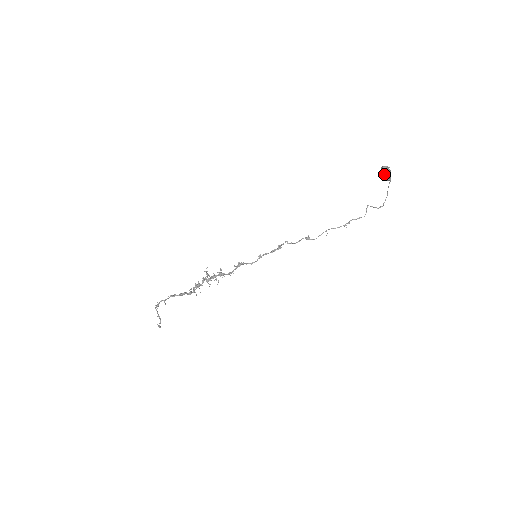
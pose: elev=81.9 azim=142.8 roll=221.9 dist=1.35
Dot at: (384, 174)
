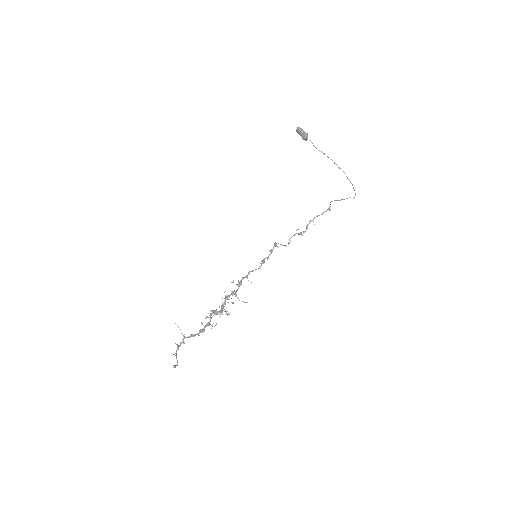
Dot at: (296, 129)
